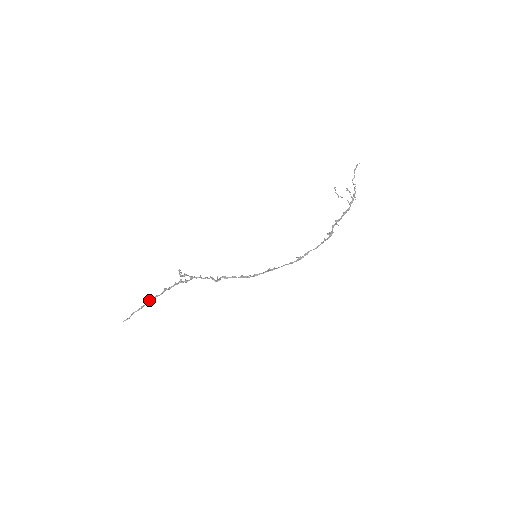
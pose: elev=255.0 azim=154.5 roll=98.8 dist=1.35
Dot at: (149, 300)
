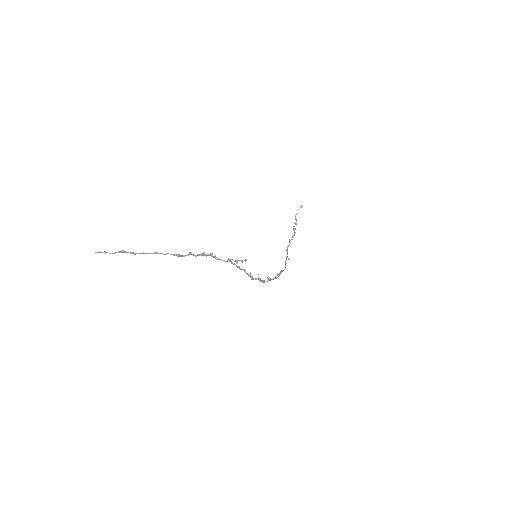
Dot at: (164, 254)
